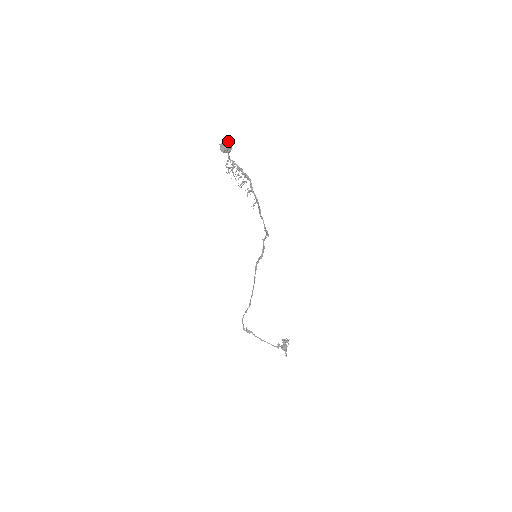
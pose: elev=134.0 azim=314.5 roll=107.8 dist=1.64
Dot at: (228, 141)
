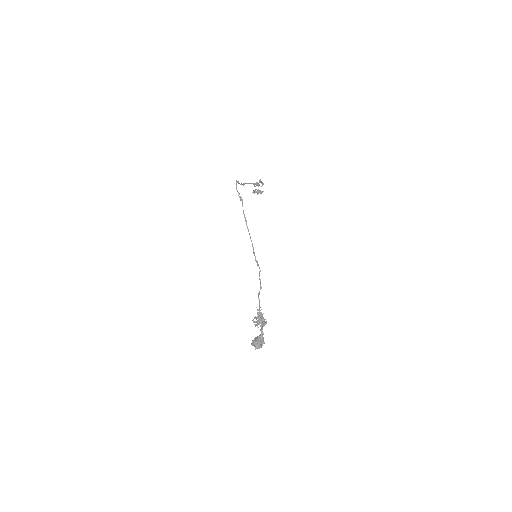
Dot at: occluded
